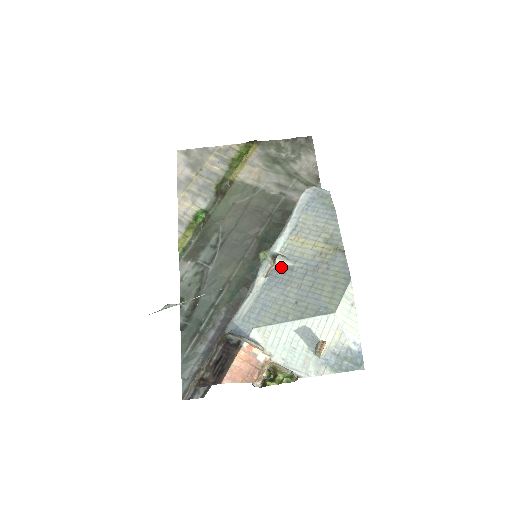
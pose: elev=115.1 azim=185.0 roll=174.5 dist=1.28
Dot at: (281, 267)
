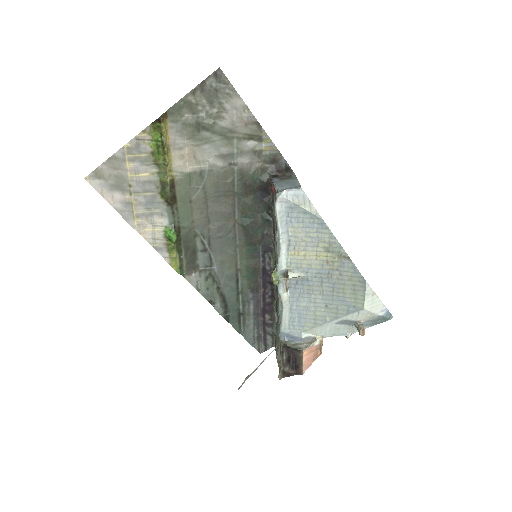
Dot at: (295, 279)
